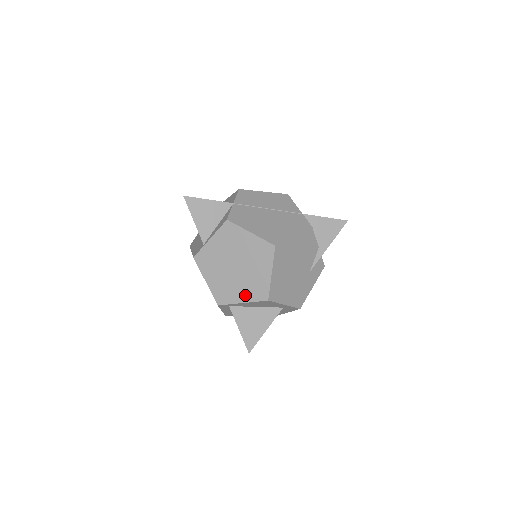
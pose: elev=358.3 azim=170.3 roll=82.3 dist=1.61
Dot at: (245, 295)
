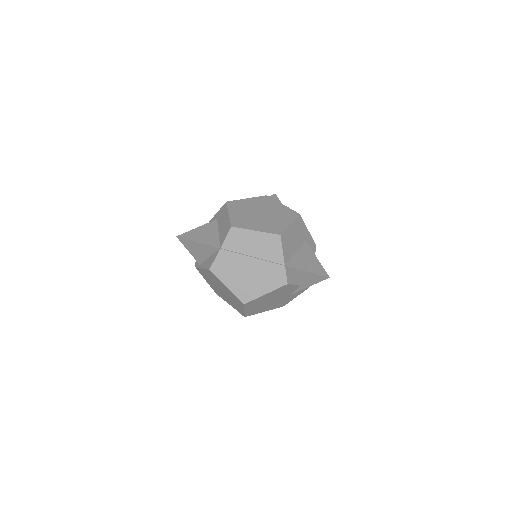
Dot at: (231, 304)
